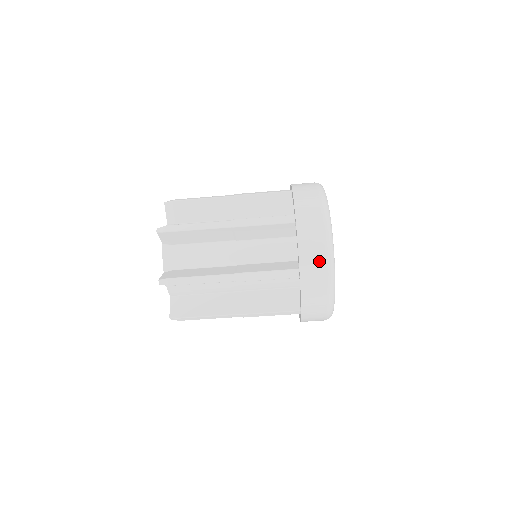
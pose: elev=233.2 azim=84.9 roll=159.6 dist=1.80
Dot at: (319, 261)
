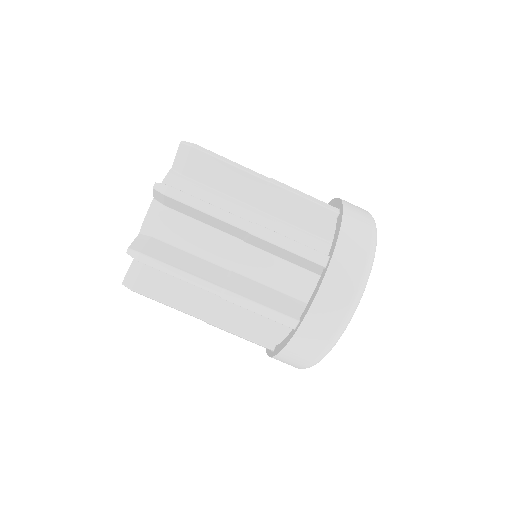
Dot at: (362, 210)
